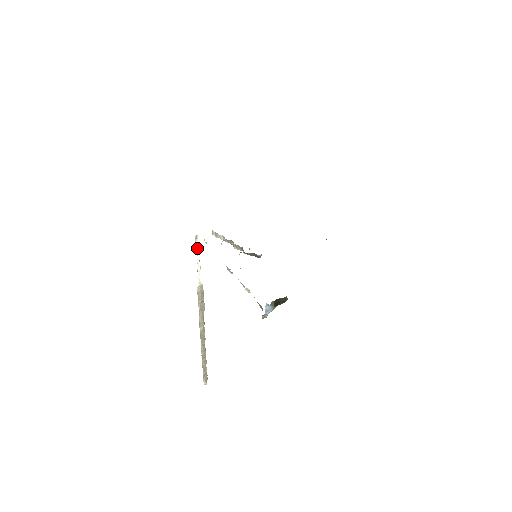
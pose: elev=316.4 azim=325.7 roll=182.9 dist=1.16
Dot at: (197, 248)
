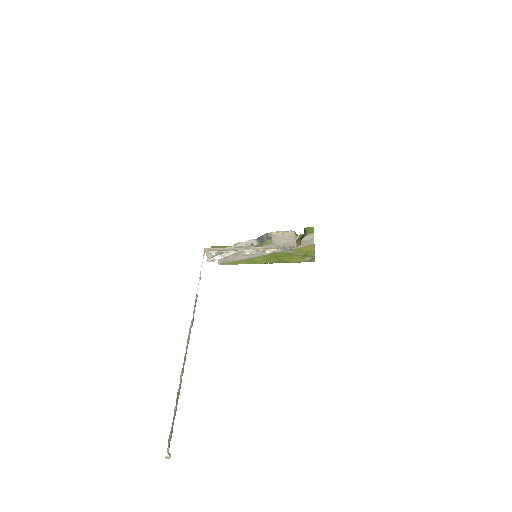
Dot at: occluded
